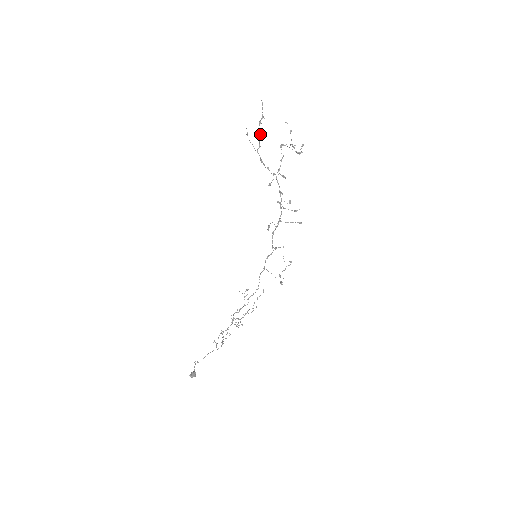
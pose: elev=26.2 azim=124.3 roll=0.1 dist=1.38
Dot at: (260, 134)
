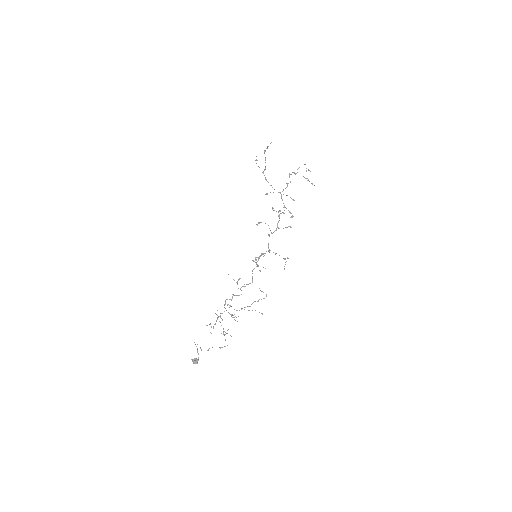
Dot at: (265, 160)
